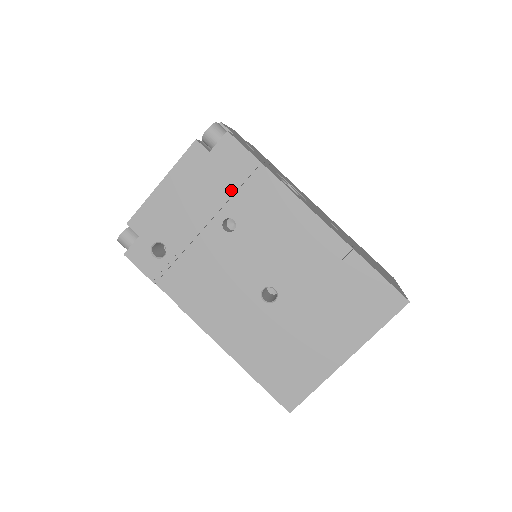
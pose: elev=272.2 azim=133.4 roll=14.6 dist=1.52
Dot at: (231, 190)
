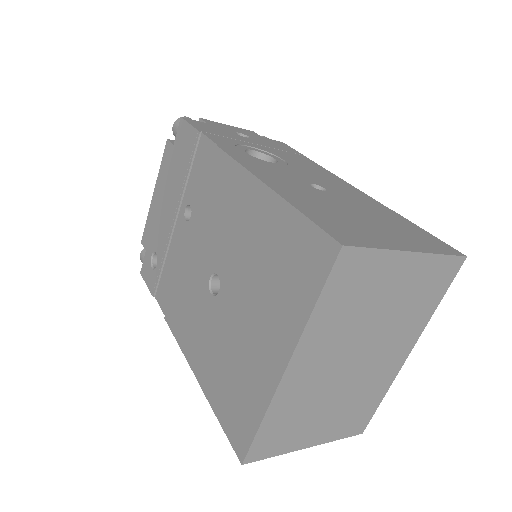
Dot at: (185, 174)
